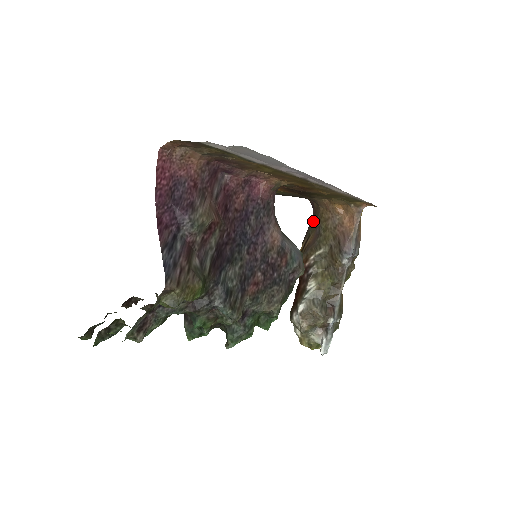
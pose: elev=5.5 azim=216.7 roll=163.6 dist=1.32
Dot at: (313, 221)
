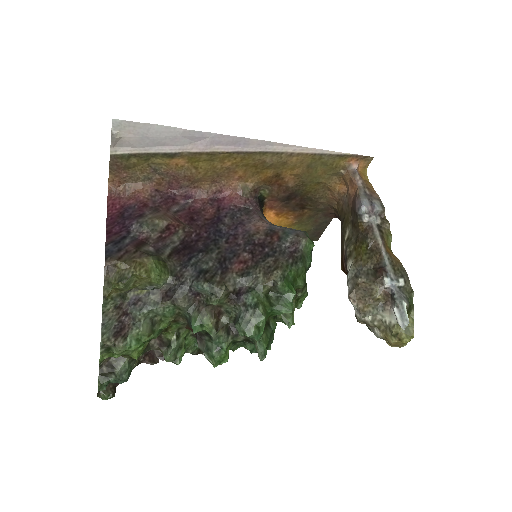
Dot at: occluded
